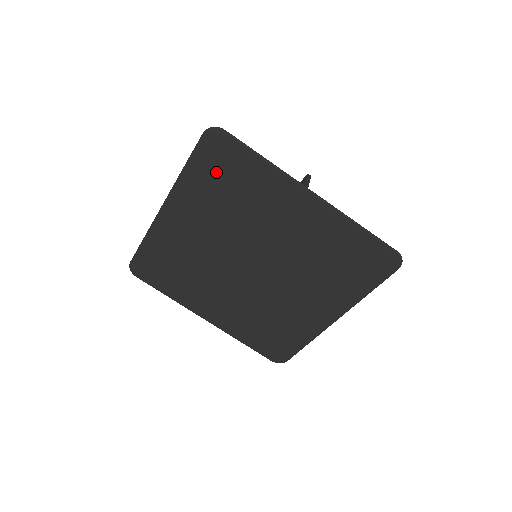
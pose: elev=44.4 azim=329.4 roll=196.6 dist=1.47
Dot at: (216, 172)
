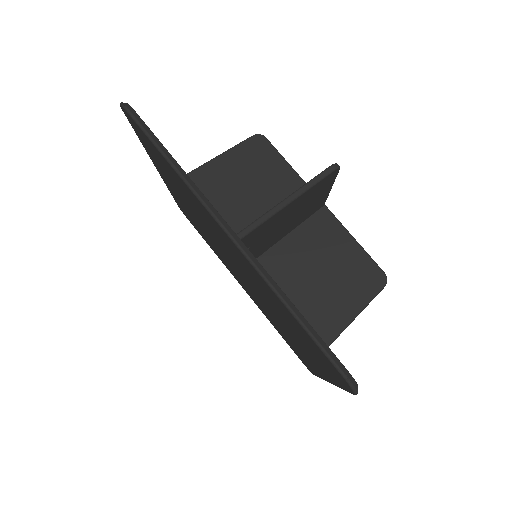
Dot at: (156, 157)
